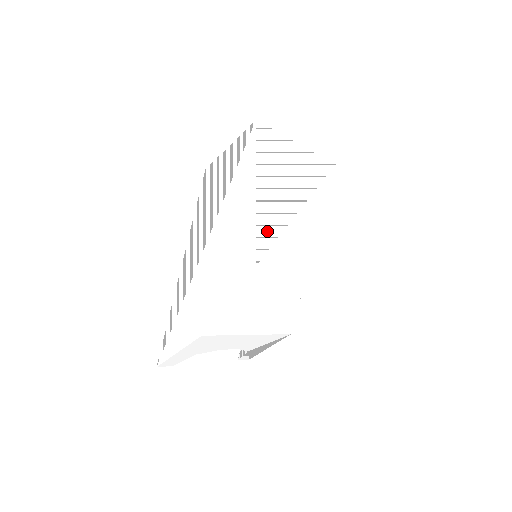
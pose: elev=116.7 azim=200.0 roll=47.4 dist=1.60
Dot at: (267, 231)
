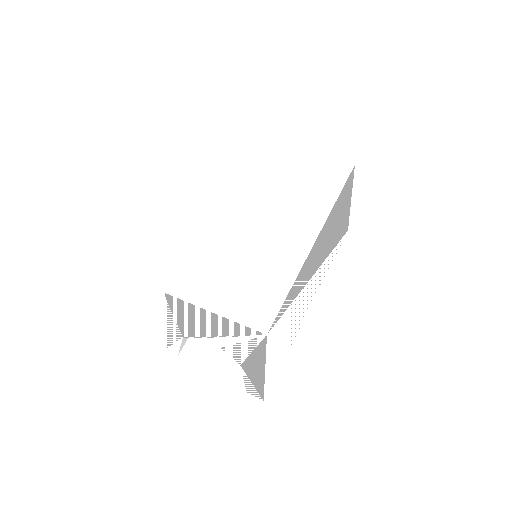
Dot at: (248, 222)
